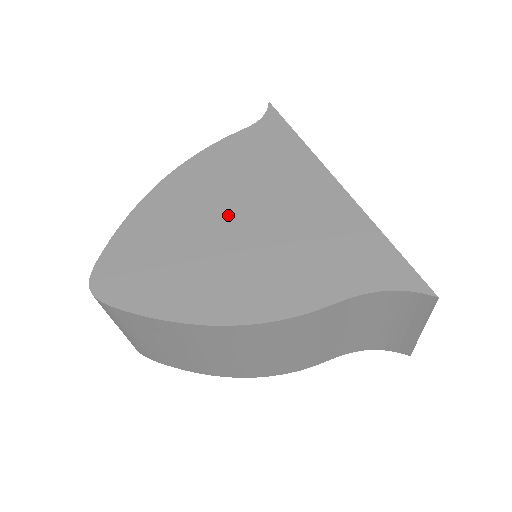
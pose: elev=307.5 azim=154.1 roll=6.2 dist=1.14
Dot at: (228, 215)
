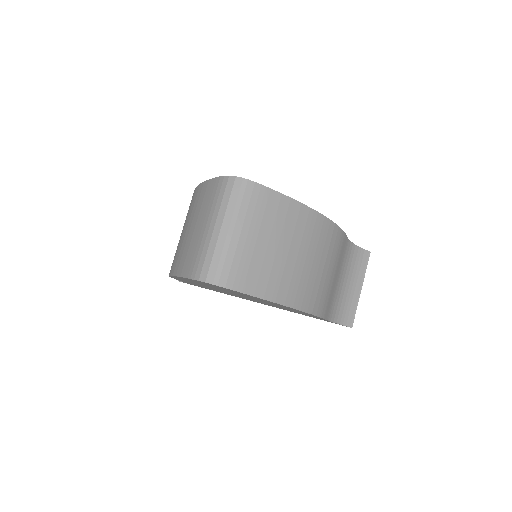
Dot at: occluded
